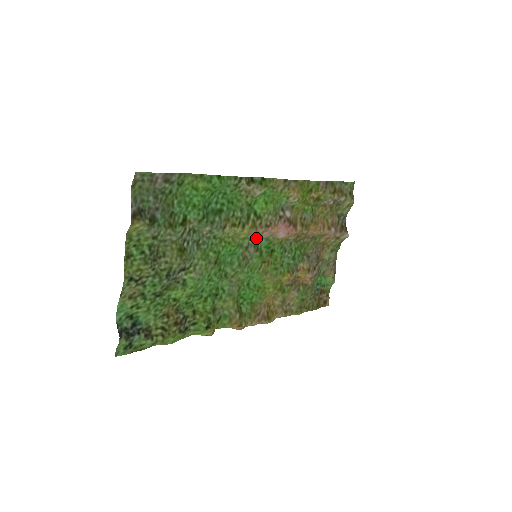
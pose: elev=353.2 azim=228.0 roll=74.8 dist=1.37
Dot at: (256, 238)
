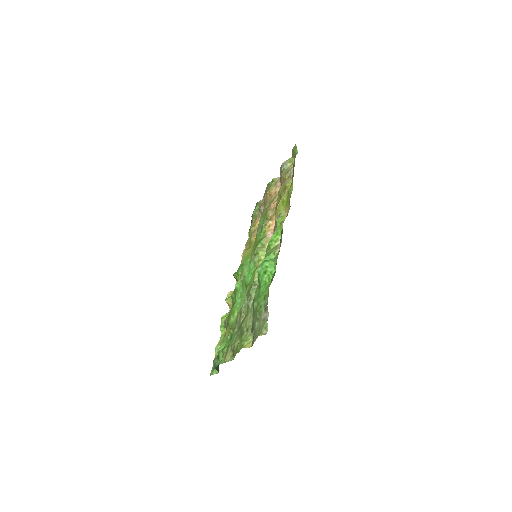
Dot at: (258, 248)
